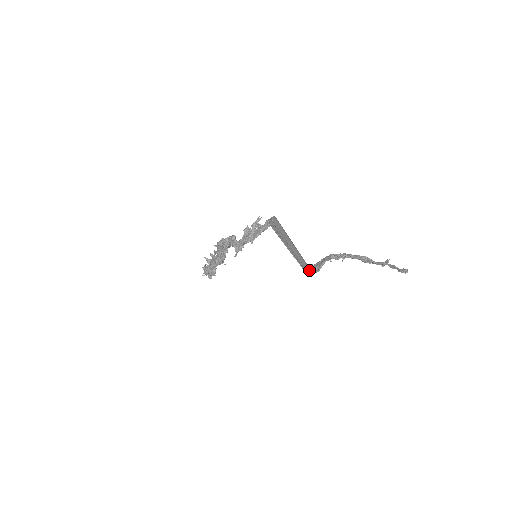
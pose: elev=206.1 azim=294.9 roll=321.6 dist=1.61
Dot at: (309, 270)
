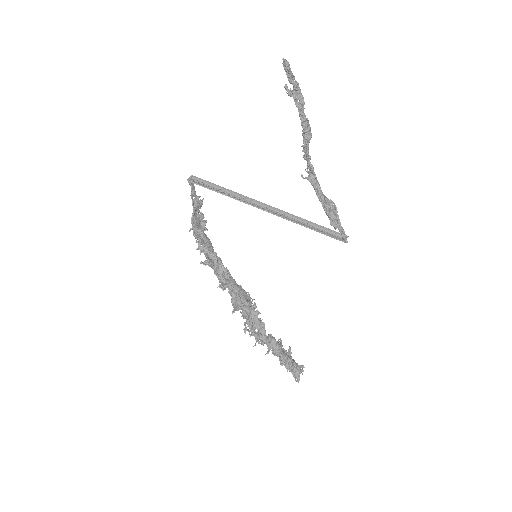
Dot at: (343, 235)
